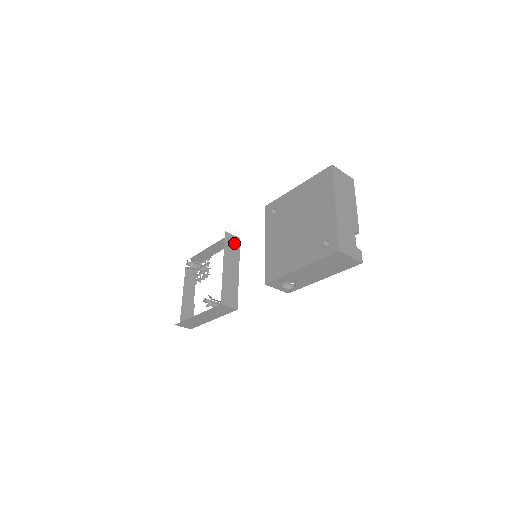
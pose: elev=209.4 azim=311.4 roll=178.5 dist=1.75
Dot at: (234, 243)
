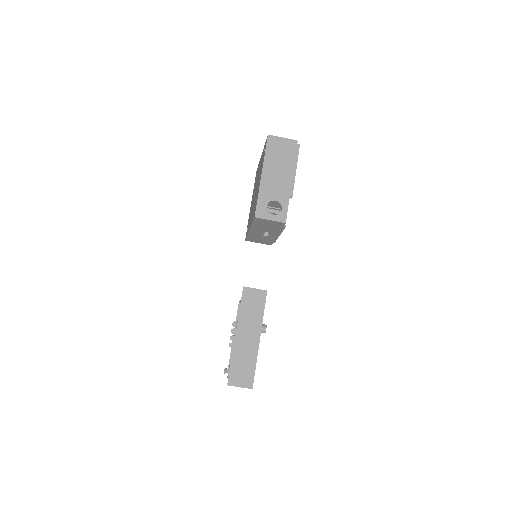
Dot at: occluded
